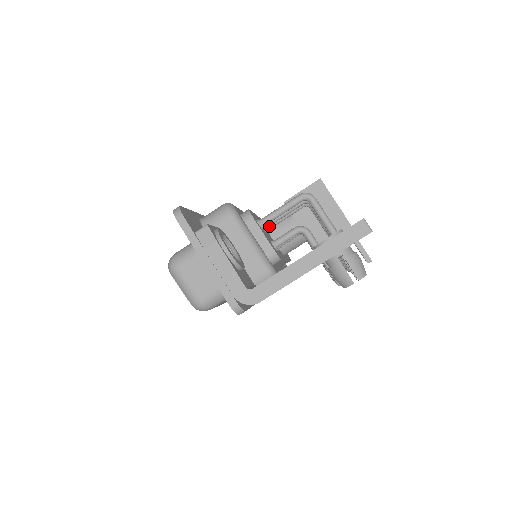
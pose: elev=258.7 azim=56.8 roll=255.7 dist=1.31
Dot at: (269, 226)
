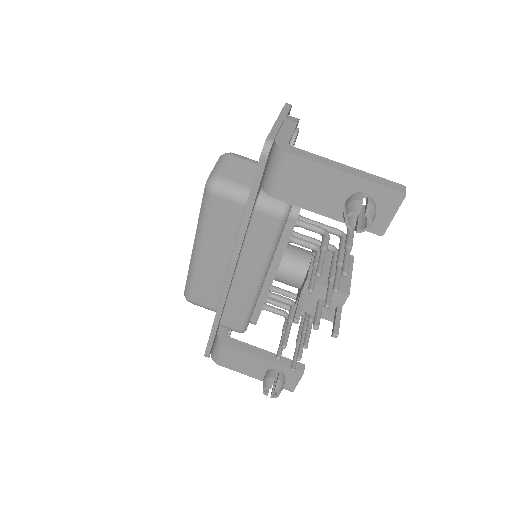
Dot at: (295, 233)
